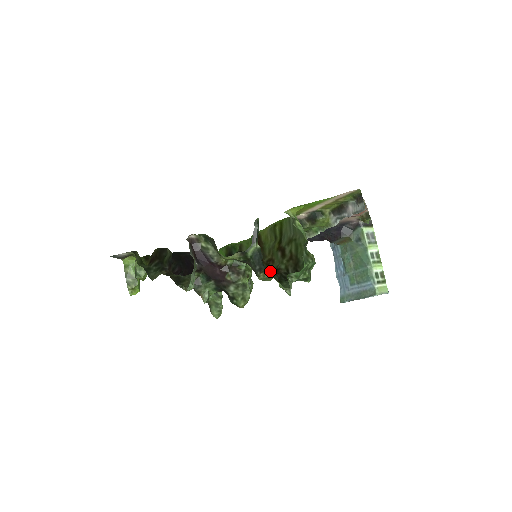
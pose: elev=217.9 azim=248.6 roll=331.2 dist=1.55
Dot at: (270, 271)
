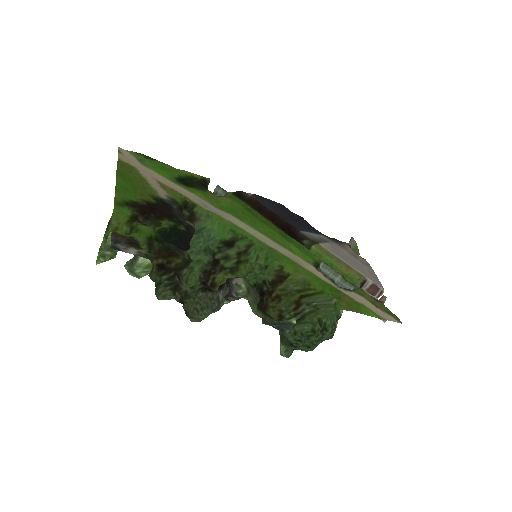
Dot at: (284, 340)
